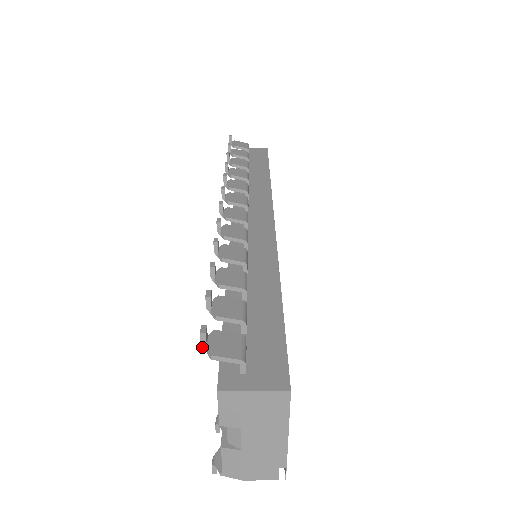
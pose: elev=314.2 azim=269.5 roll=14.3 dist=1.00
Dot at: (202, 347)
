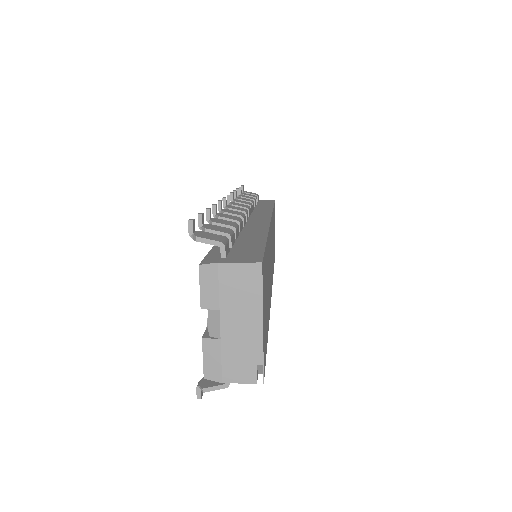
Dot at: occluded
